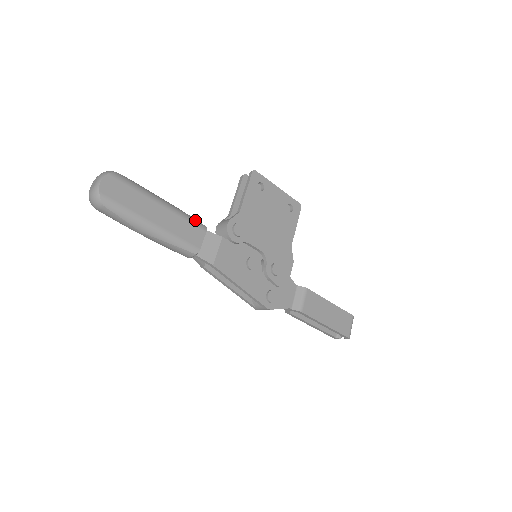
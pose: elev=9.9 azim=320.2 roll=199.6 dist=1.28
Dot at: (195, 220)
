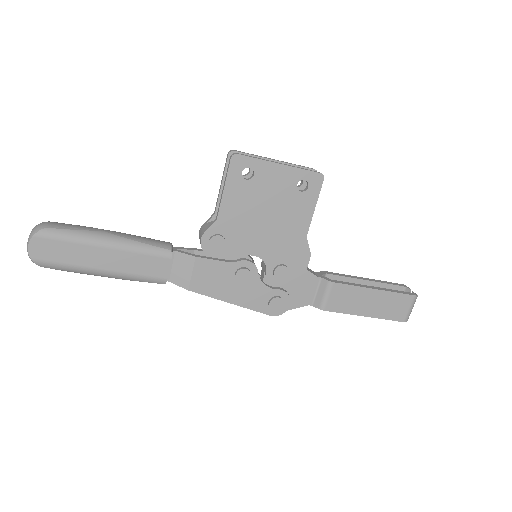
Dot at: (155, 248)
